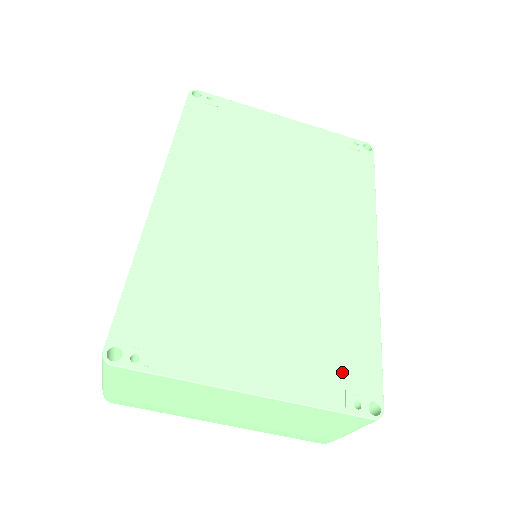
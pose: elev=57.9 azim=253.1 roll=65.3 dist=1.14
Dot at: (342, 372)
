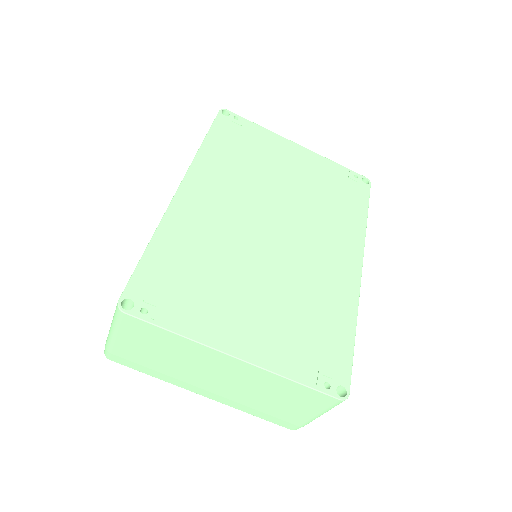
Dot at: (318, 356)
